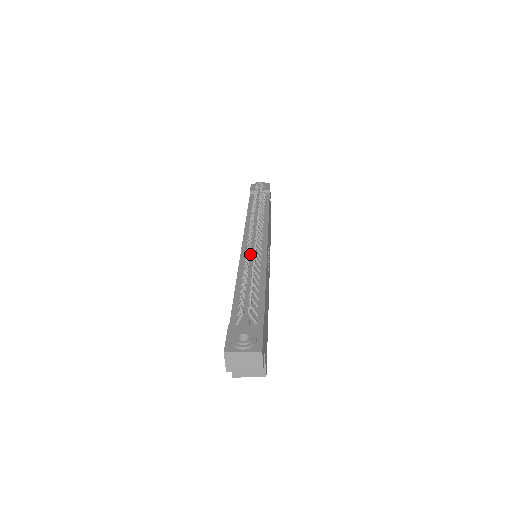
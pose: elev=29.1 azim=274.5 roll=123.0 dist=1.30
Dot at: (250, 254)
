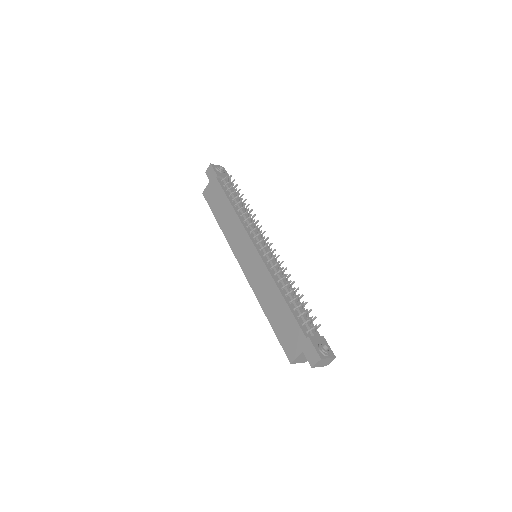
Dot at: (269, 262)
